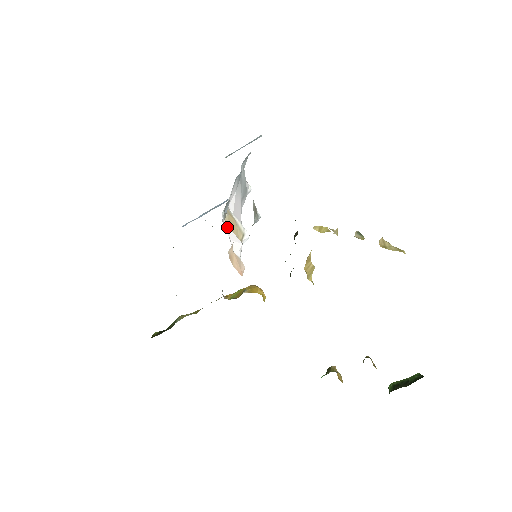
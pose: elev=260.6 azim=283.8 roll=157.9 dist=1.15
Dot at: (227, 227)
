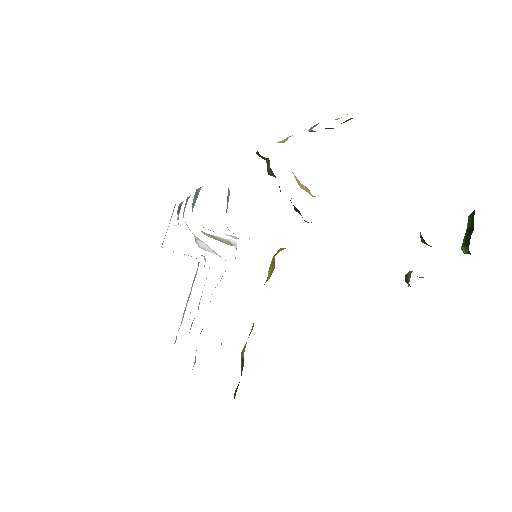
Dot at: (210, 230)
